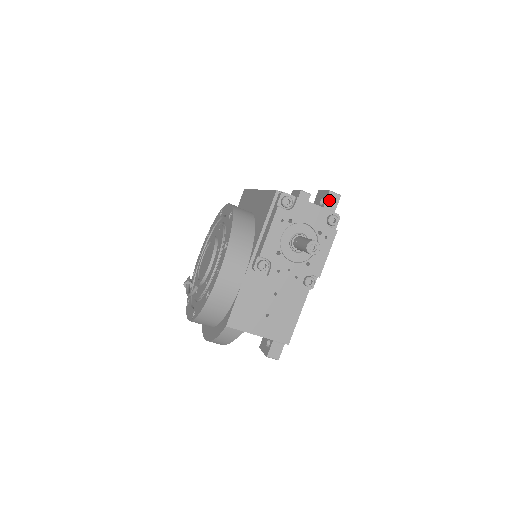
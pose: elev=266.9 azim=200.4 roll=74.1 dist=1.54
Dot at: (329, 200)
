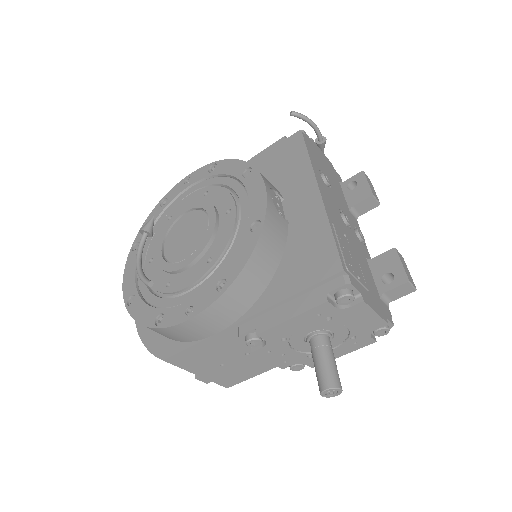
Dot at: (398, 289)
